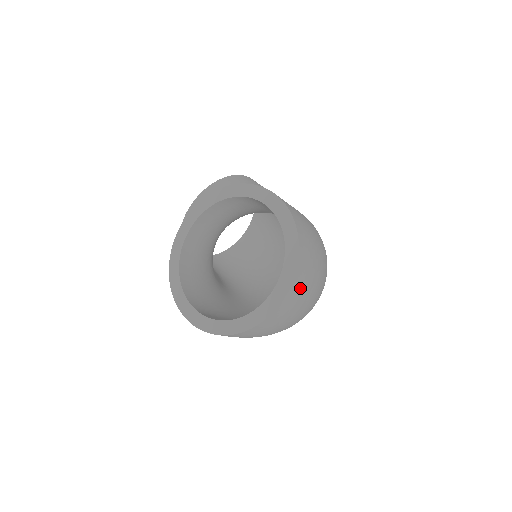
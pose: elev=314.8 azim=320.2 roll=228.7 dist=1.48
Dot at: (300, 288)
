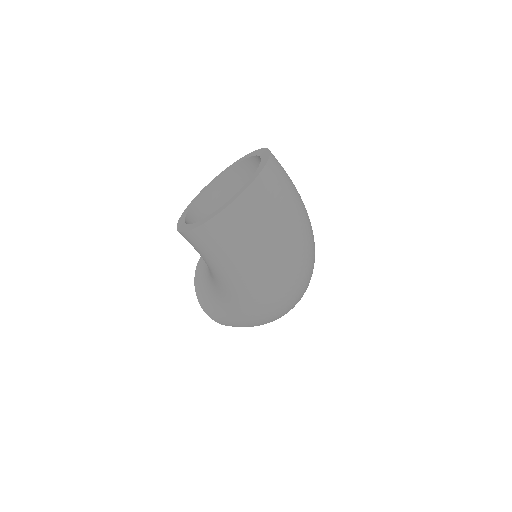
Dot at: (275, 178)
